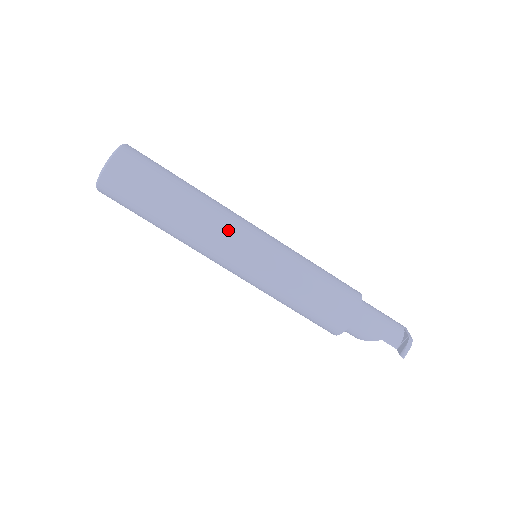
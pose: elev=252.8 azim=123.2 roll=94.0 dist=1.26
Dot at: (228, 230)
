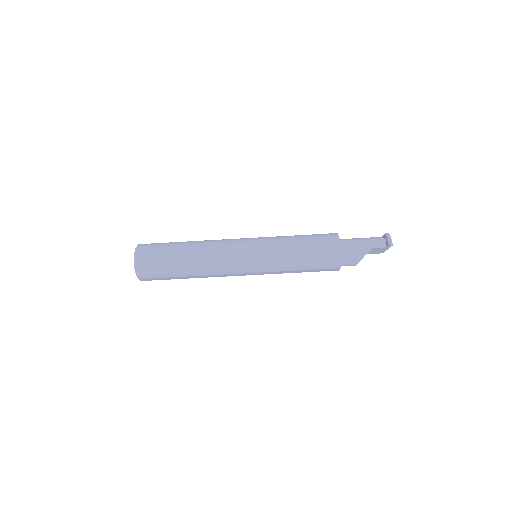
Dot at: (225, 244)
